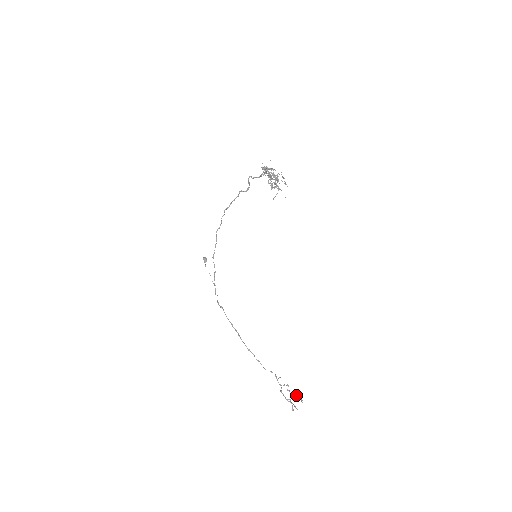
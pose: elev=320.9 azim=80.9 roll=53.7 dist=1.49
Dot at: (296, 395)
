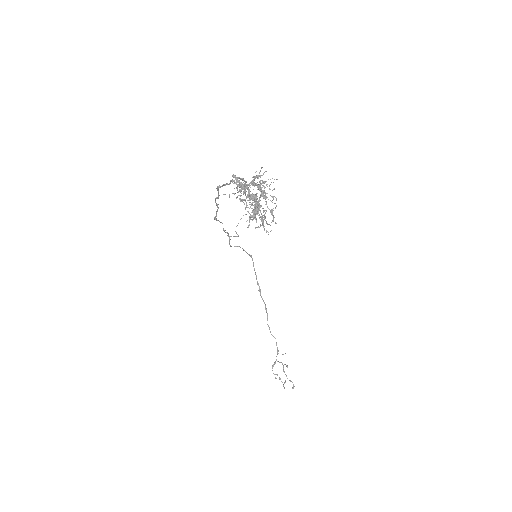
Dot at: occluded
